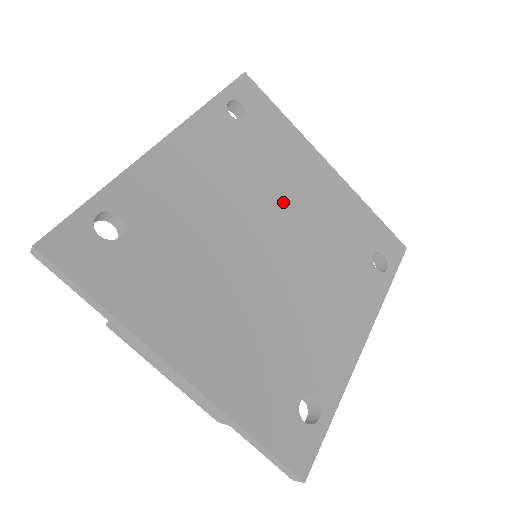
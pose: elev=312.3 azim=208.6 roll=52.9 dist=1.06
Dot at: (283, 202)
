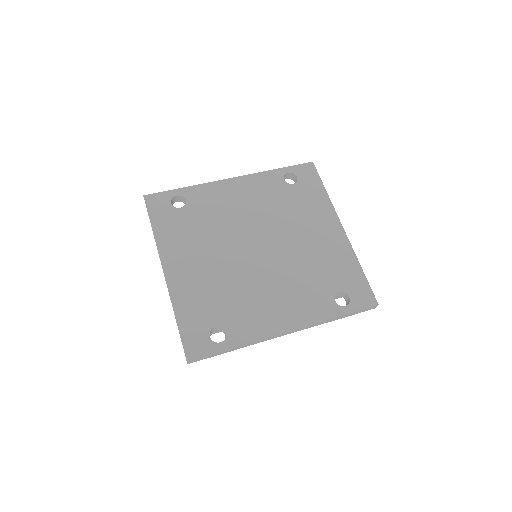
Dot at: (286, 232)
